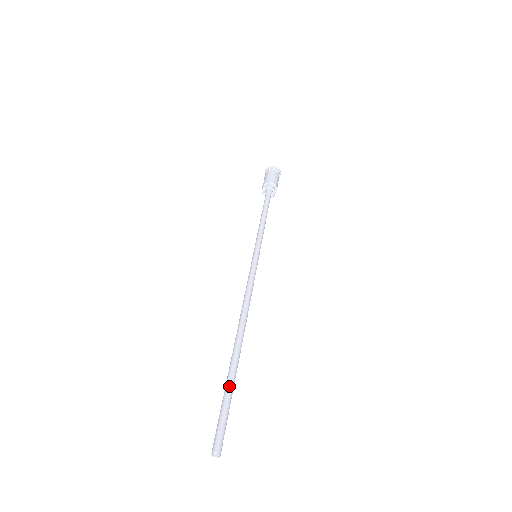
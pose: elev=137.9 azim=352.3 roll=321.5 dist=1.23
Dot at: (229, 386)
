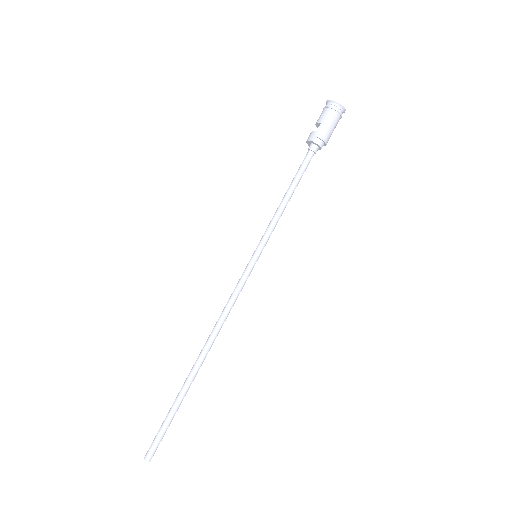
Dot at: (176, 408)
